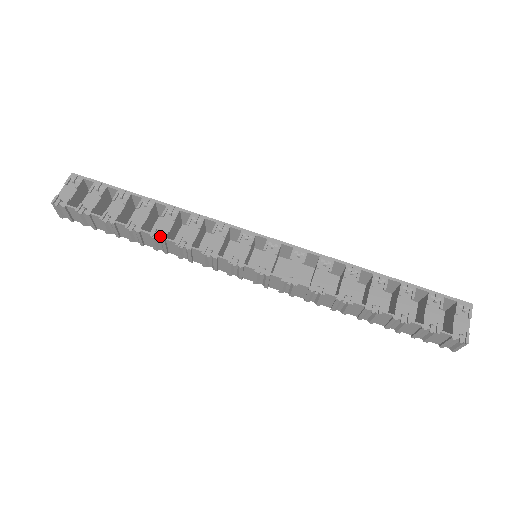
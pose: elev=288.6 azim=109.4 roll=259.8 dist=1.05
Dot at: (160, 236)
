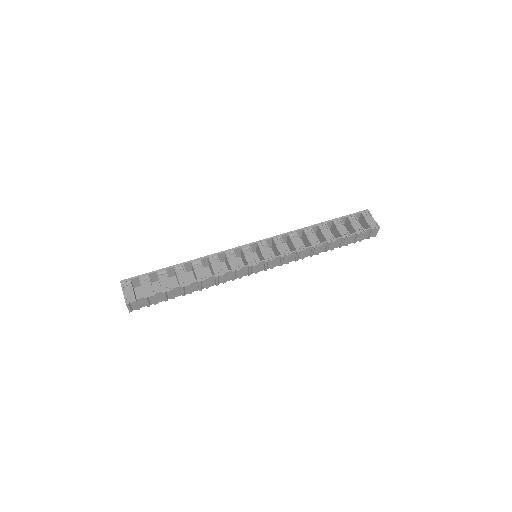
Dot at: (203, 279)
